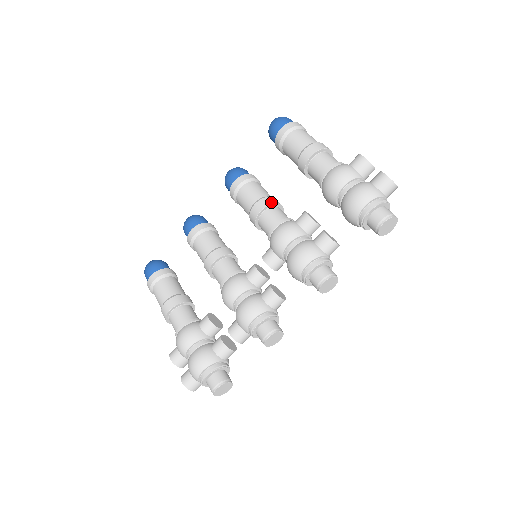
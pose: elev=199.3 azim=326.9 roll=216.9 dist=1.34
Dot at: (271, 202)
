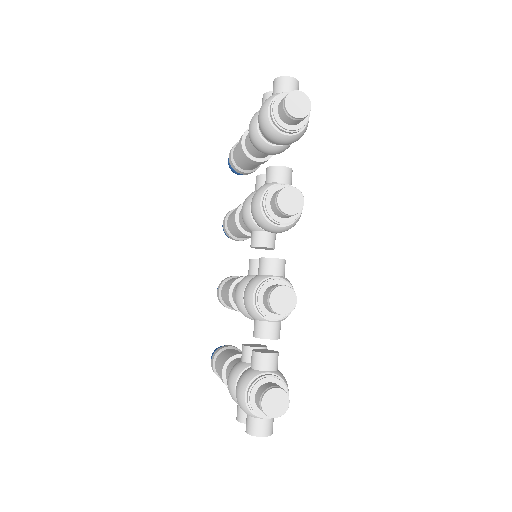
Dot at: (241, 204)
